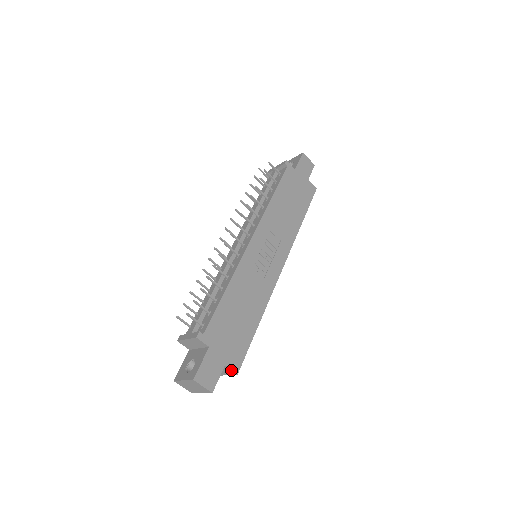
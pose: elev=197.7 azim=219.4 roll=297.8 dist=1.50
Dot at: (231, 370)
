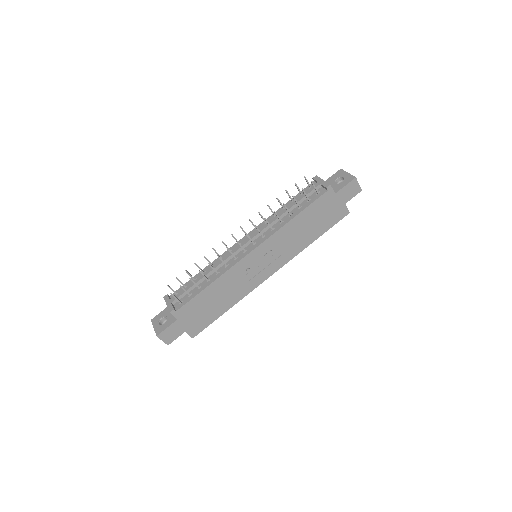
Dot at: (189, 335)
